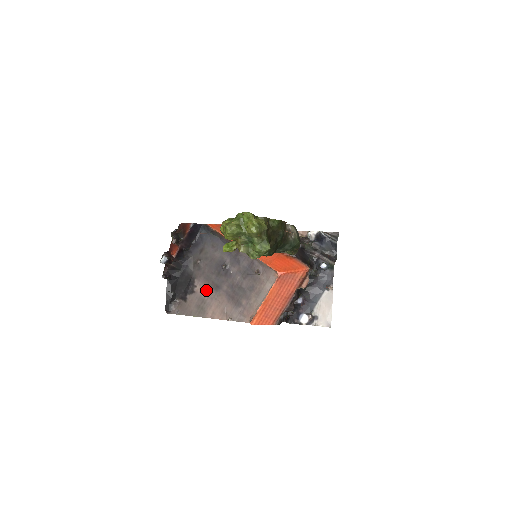
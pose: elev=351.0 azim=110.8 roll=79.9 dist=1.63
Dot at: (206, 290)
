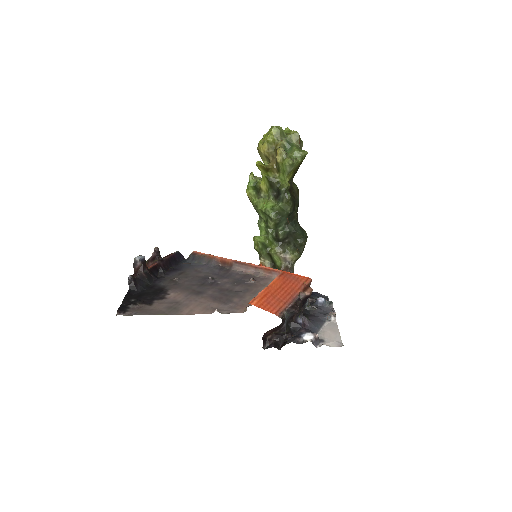
Dot at: (183, 295)
